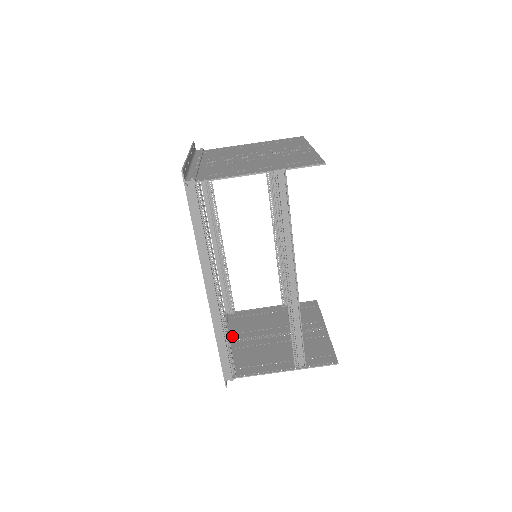
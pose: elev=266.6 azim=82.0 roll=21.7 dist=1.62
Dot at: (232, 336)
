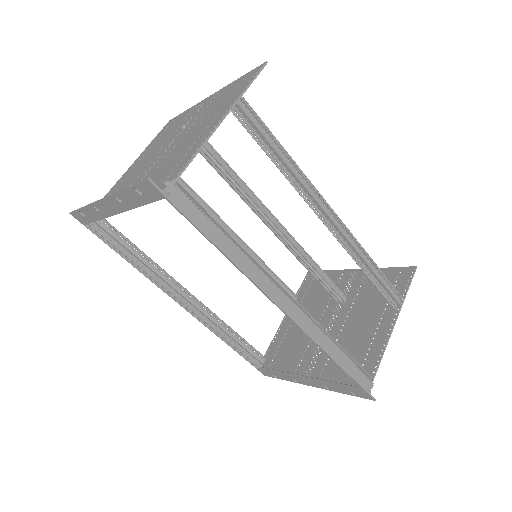
Dot at: (301, 369)
